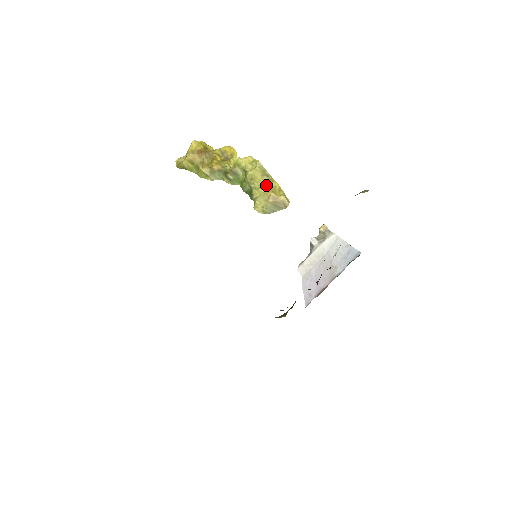
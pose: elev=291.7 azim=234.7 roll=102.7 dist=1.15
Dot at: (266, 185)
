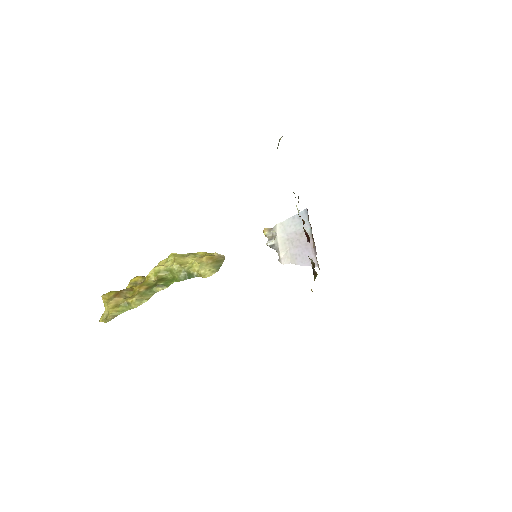
Dot at: (195, 259)
